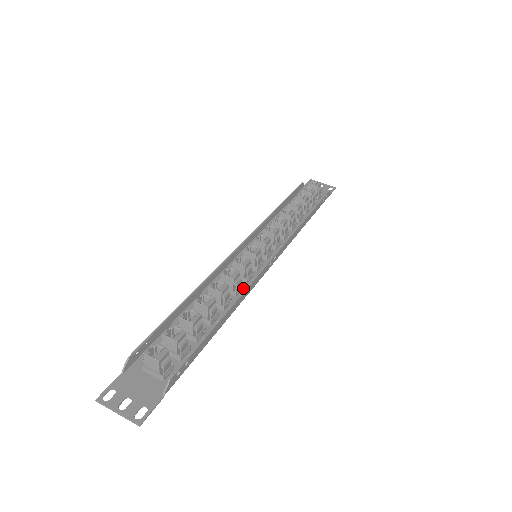
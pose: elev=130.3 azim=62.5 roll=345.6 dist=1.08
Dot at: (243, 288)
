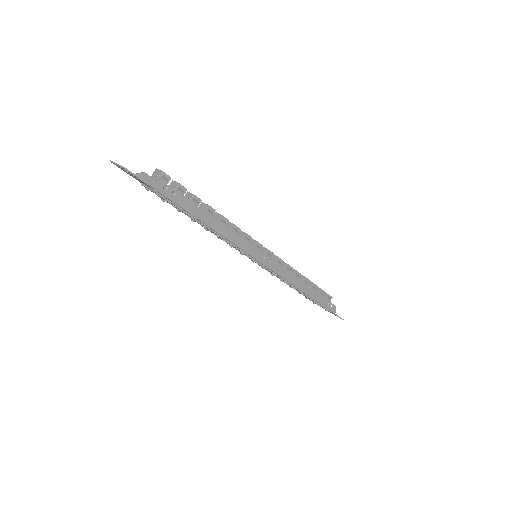
Dot at: occluded
